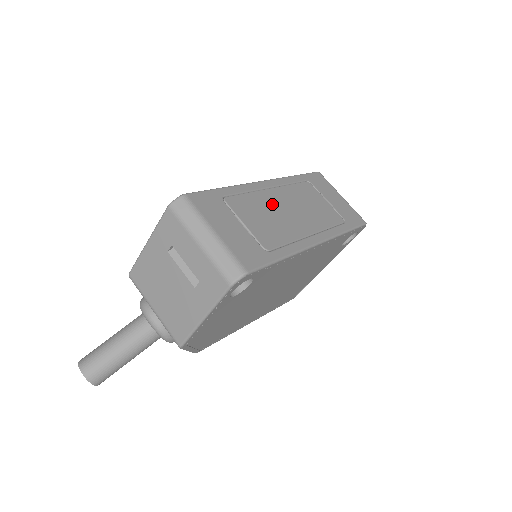
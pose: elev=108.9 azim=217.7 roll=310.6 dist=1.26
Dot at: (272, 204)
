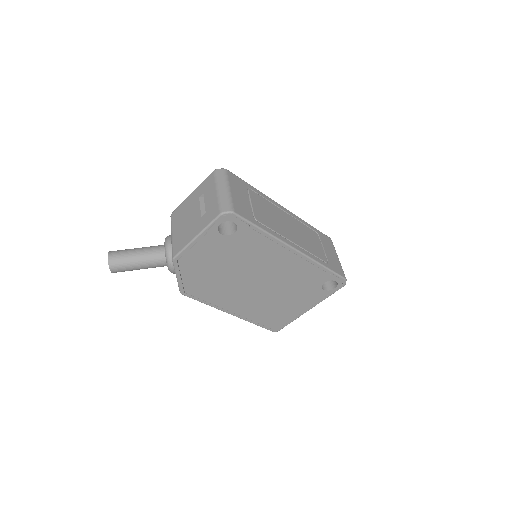
Dot at: (279, 215)
